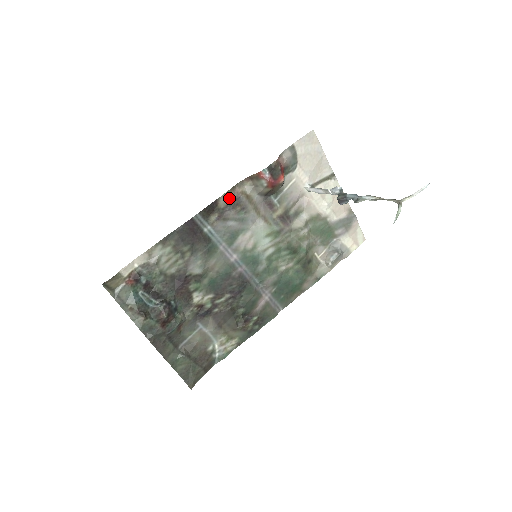
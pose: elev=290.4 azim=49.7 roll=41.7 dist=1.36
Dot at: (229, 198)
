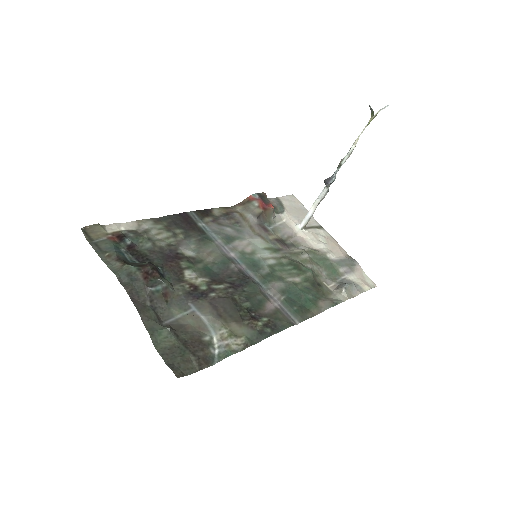
Dot at: (223, 211)
